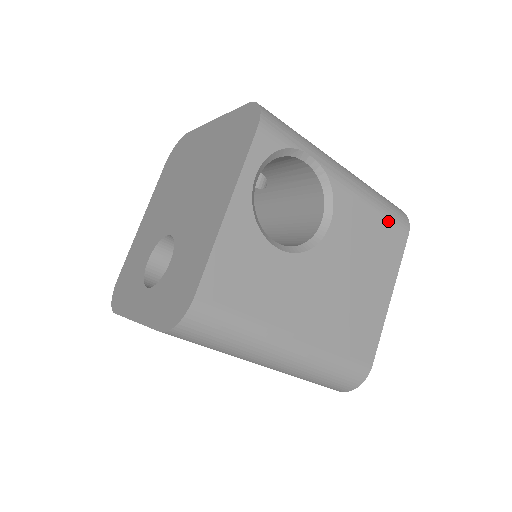
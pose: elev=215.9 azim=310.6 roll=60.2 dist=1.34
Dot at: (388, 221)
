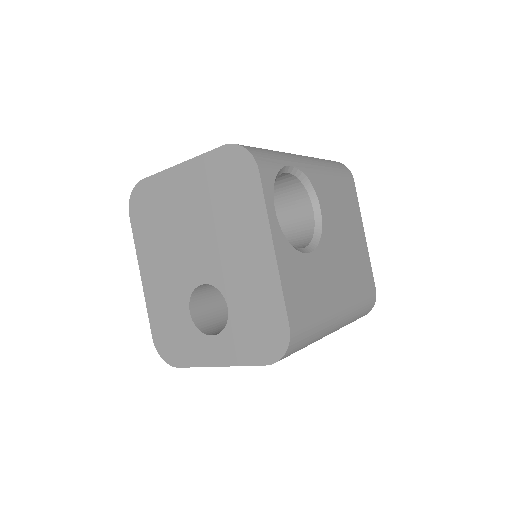
Dot at: (342, 180)
